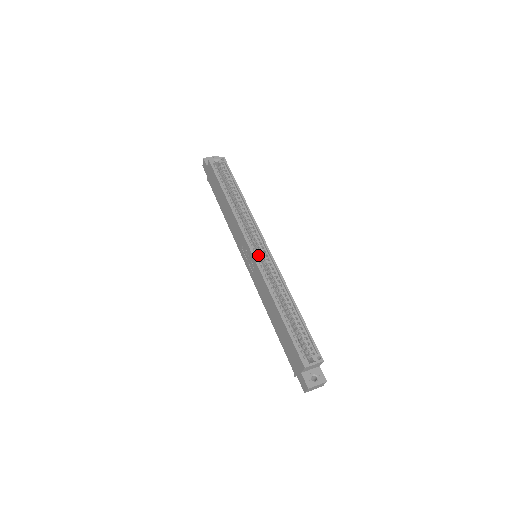
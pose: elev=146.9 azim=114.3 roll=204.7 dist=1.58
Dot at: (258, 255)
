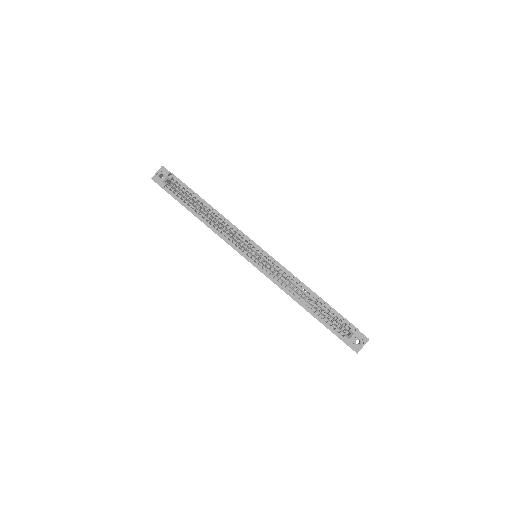
Dot at: (258, 262)
